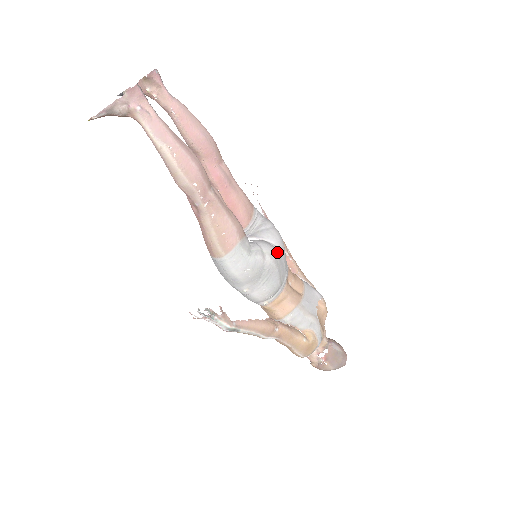
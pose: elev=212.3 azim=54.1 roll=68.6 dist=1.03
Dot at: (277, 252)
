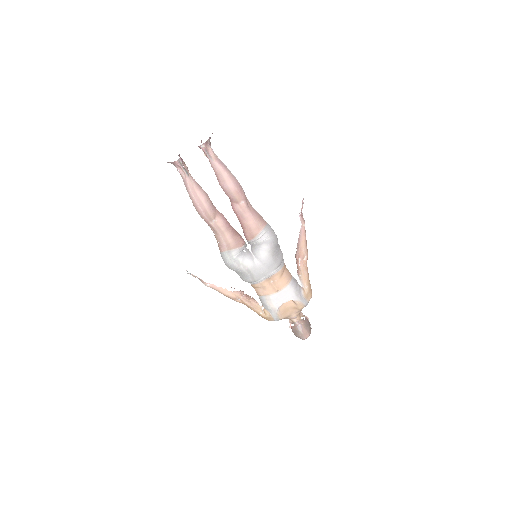
Dot at: (254, 266)
